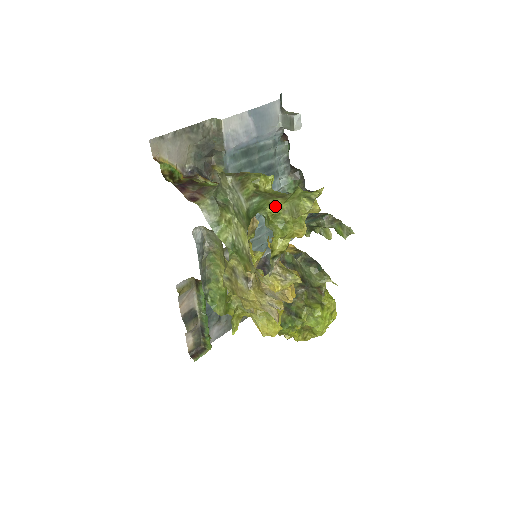
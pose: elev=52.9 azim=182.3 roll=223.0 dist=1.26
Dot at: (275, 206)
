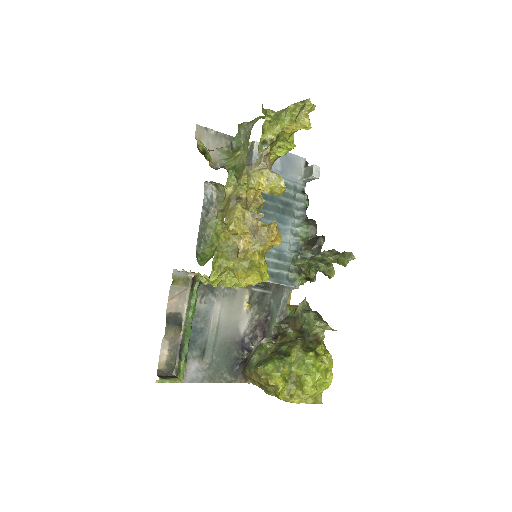
Dot at: (274, 112)
